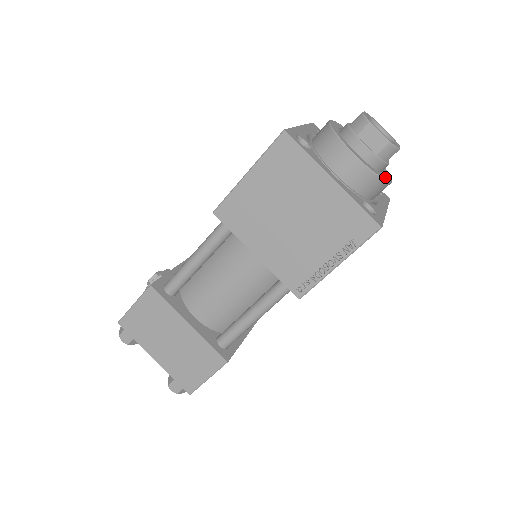
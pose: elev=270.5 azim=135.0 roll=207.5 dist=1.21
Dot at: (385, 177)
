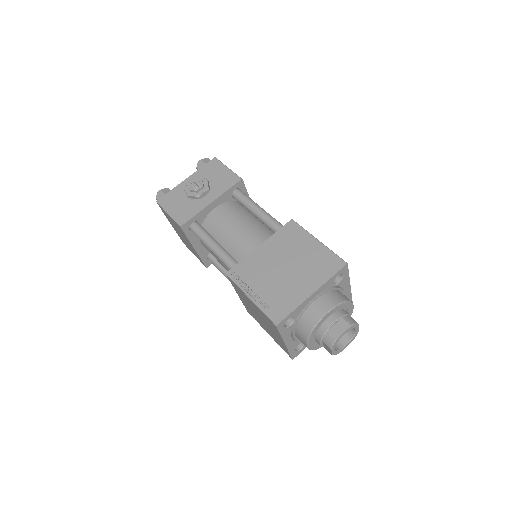
Dot at: occluded
